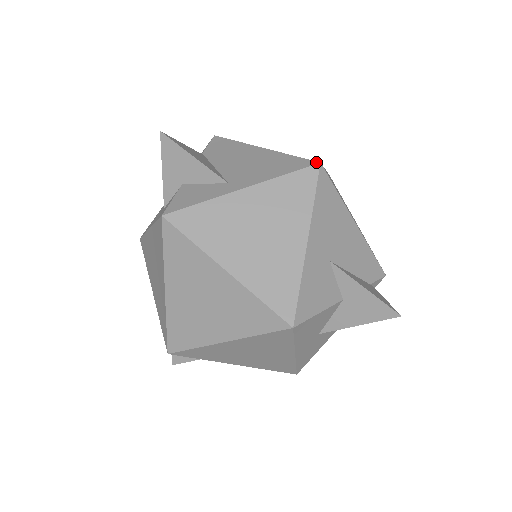
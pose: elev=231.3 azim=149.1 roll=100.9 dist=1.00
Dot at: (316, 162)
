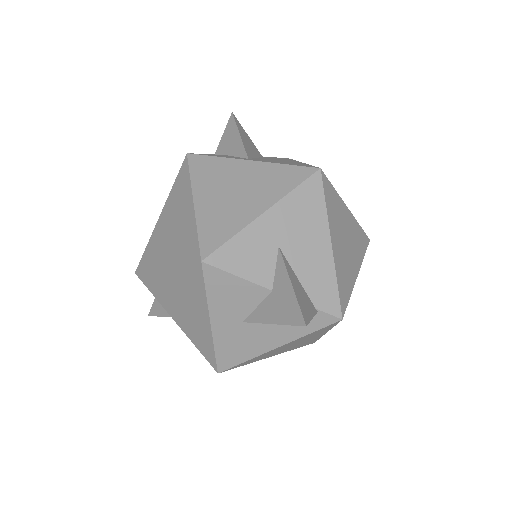
Dot at: (318, 167)
